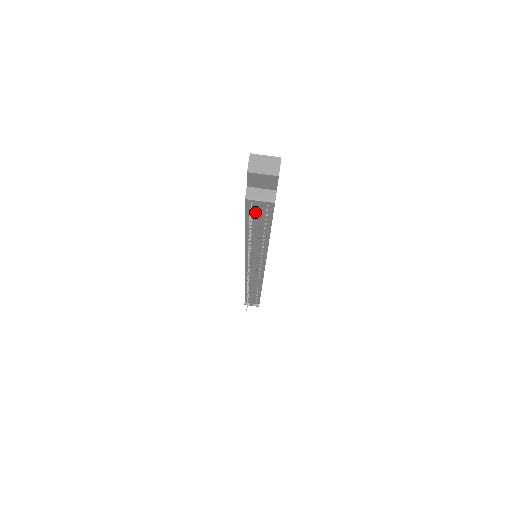
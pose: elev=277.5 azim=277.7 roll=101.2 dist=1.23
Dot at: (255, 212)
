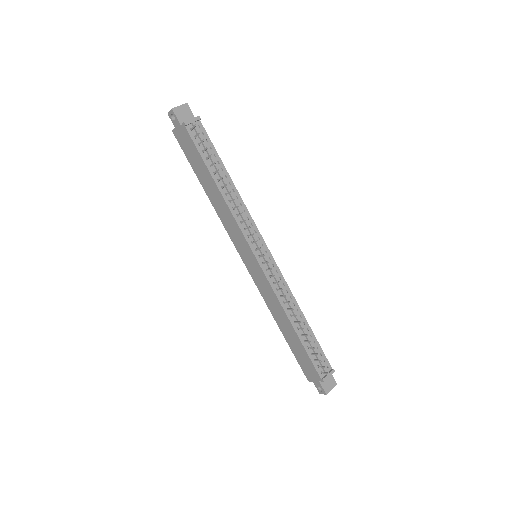
Dot at: (200, 142)
